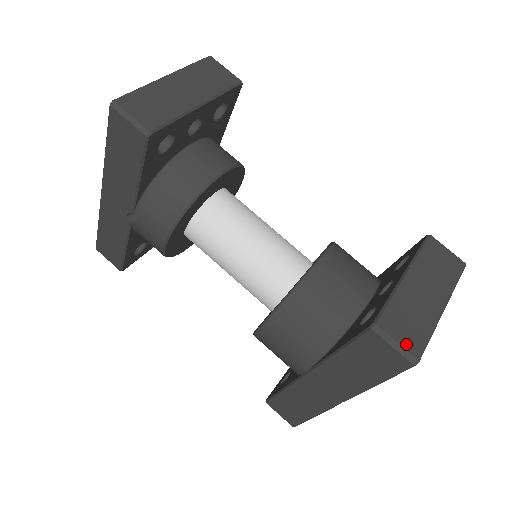
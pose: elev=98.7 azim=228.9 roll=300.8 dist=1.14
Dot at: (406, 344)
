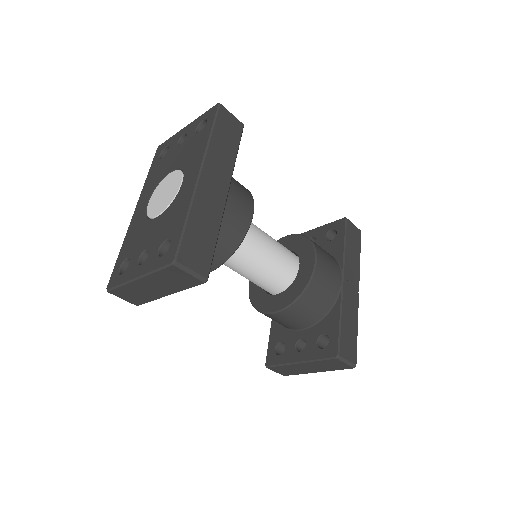
Dot at: (280, 373)
